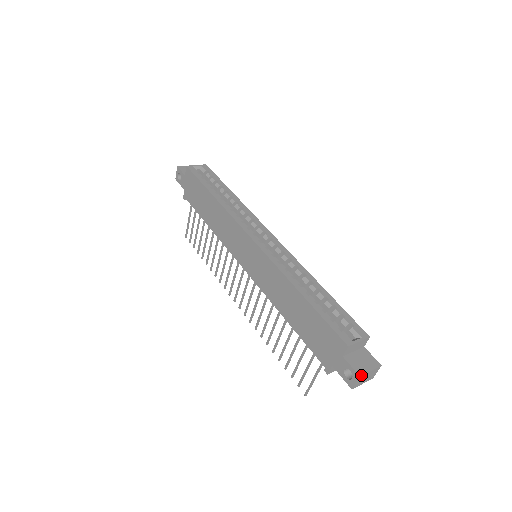
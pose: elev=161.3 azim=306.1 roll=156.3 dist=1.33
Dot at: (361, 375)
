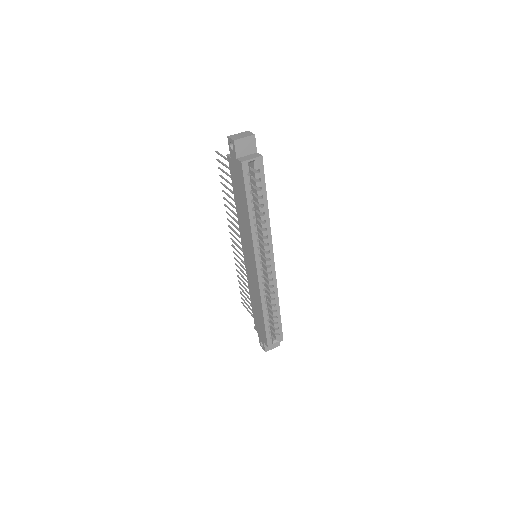
Dot at: occluded
